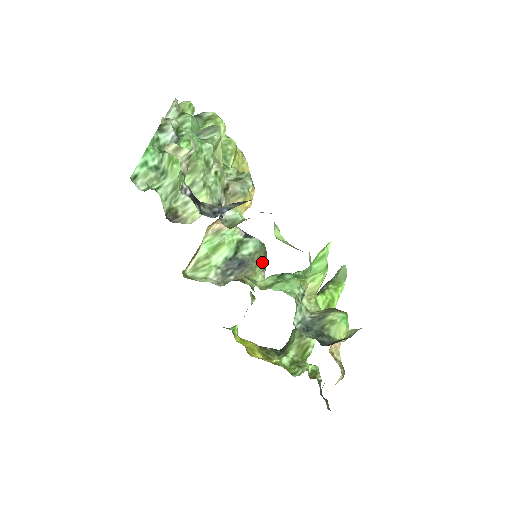
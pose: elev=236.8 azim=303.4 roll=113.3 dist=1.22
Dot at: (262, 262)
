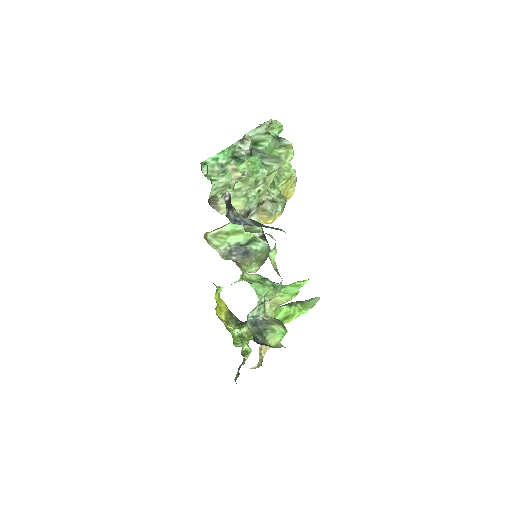
Dot at: (261, 261)
